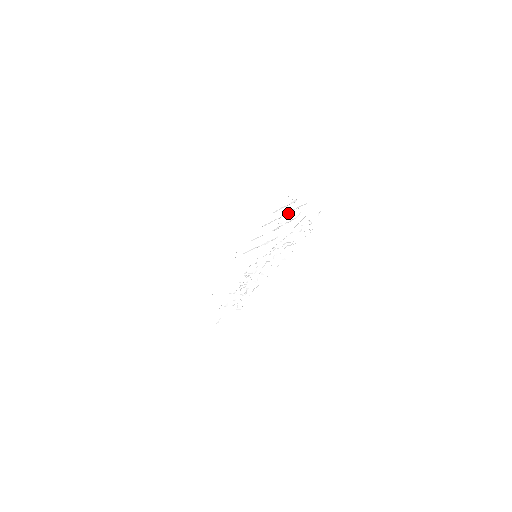
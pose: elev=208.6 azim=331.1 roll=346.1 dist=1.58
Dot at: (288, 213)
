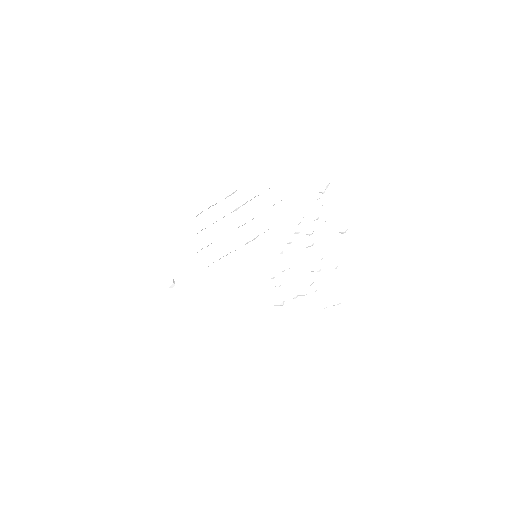
Dot at: (243, 204)
